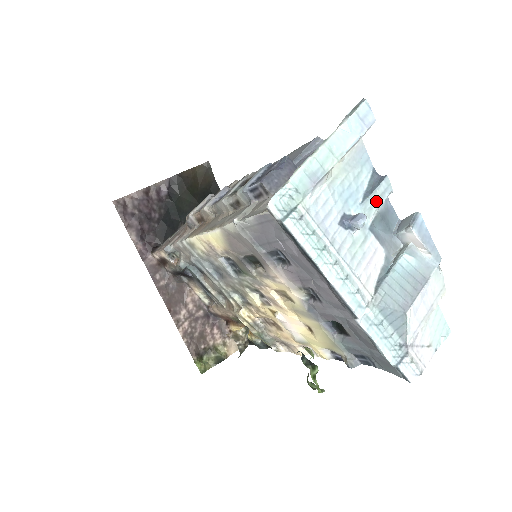
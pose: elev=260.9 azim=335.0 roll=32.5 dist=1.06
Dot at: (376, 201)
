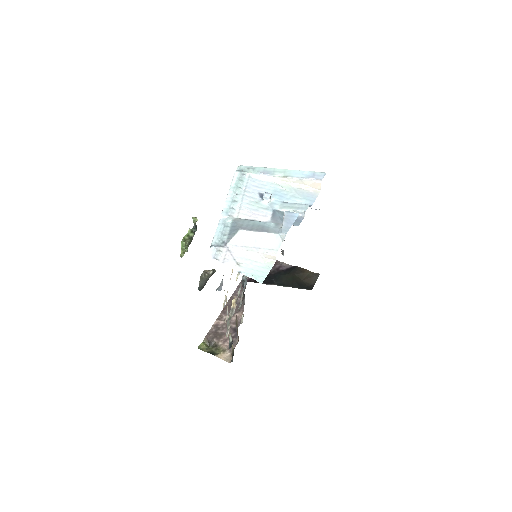
Dot at: (291, 207)
